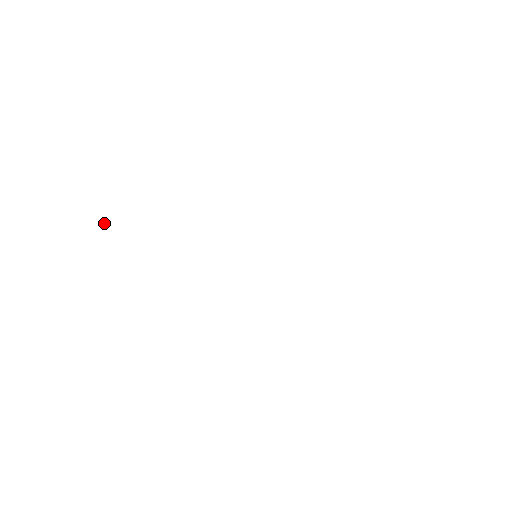
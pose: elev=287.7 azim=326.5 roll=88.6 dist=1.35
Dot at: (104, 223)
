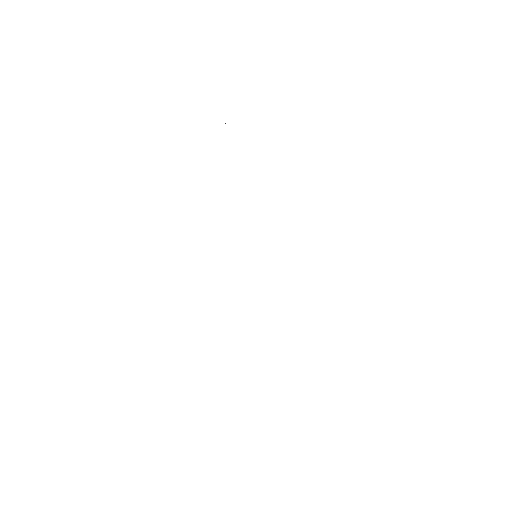
Dot at: (225, 123)
